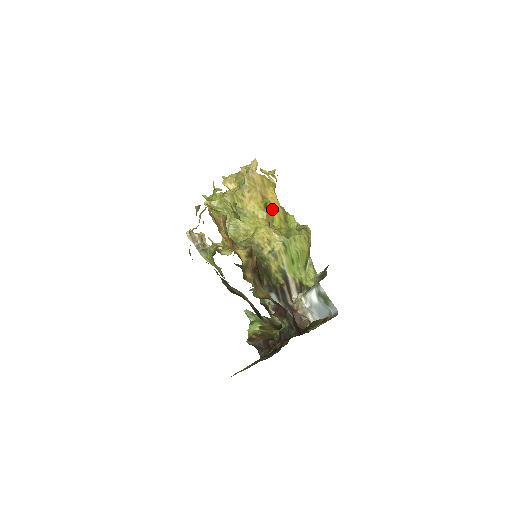
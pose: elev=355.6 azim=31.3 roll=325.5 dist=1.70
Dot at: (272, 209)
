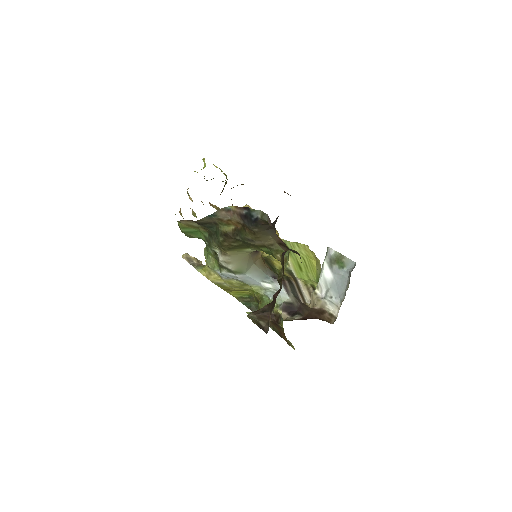
Dot at: occluded
